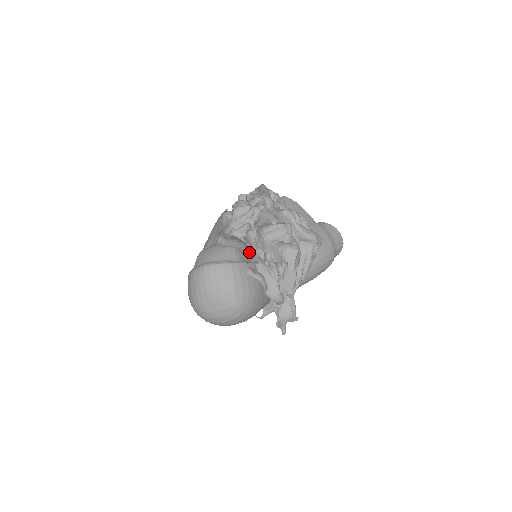
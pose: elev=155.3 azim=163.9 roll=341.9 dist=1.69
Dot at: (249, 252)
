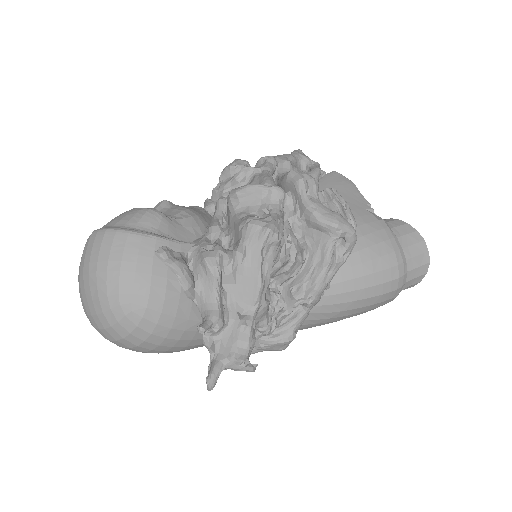
Dot at: (197, 229)
